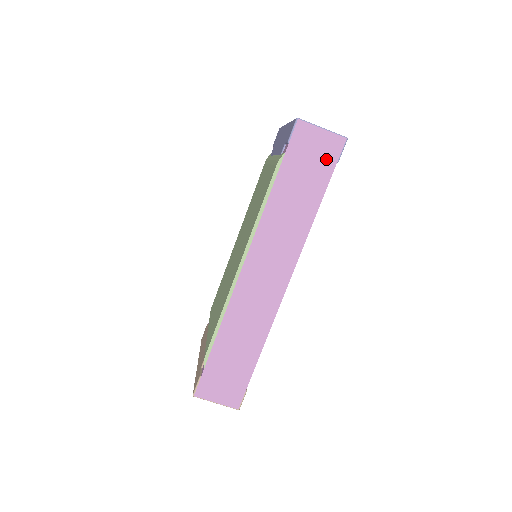
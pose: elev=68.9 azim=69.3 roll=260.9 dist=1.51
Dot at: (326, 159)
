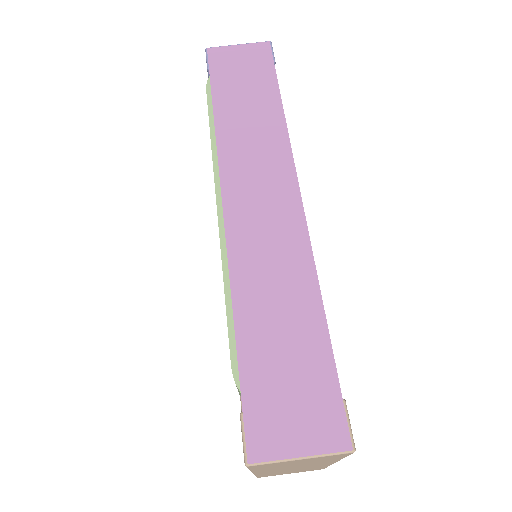
Dot at: (259, 64)
